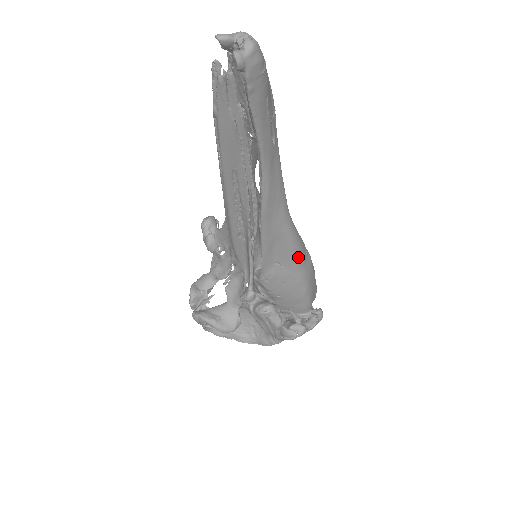
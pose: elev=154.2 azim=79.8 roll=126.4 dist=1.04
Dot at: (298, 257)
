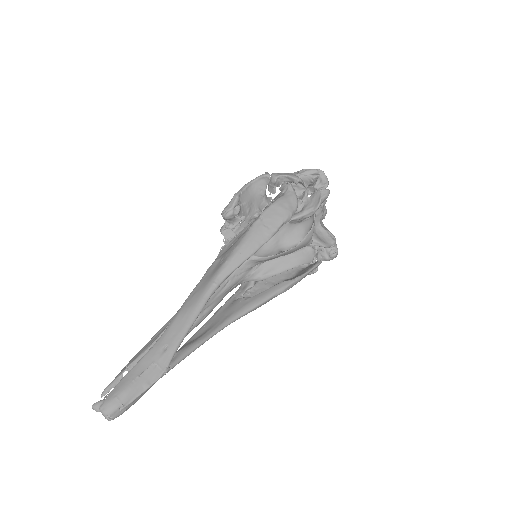
Dot at: occluded
